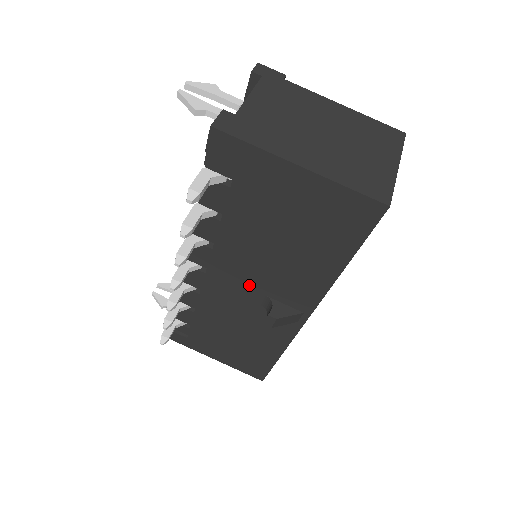
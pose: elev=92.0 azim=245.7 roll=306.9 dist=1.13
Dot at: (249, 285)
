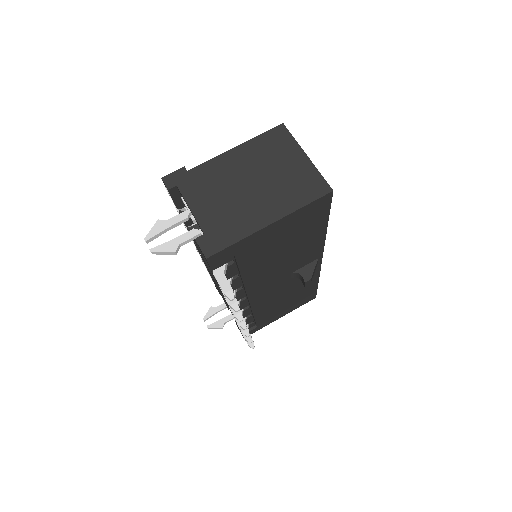
Dot at: (278, 280)
